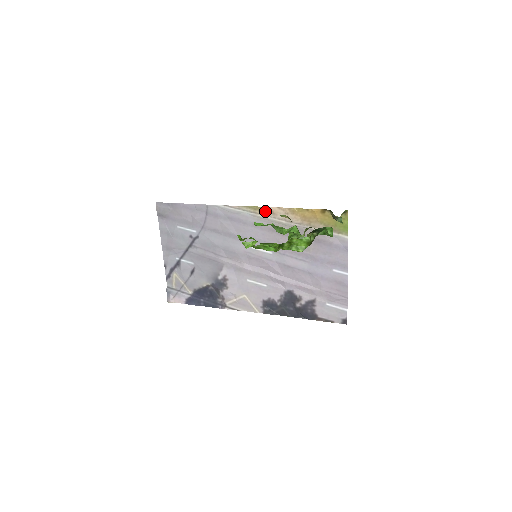
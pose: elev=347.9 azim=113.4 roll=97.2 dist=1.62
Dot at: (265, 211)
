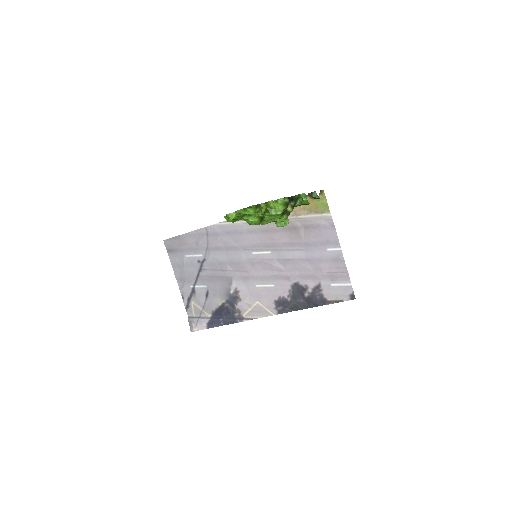
Dot at: occluded
